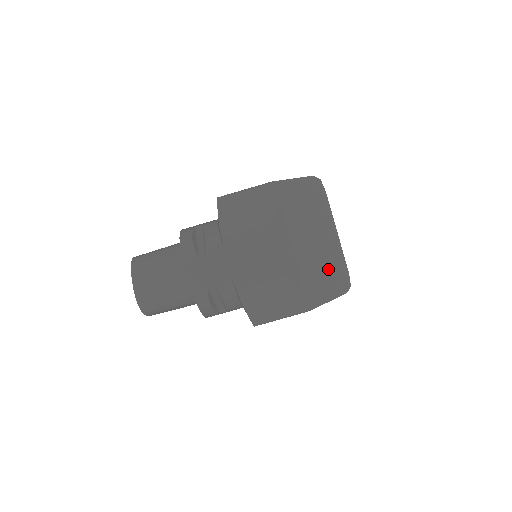
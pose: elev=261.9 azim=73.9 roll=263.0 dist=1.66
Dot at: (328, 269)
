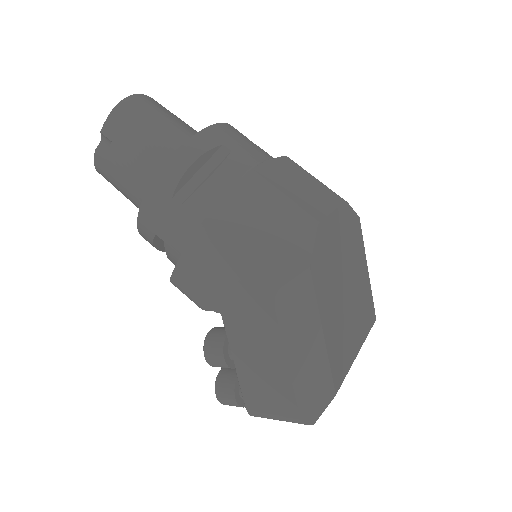
Dot at: (333, 333)
